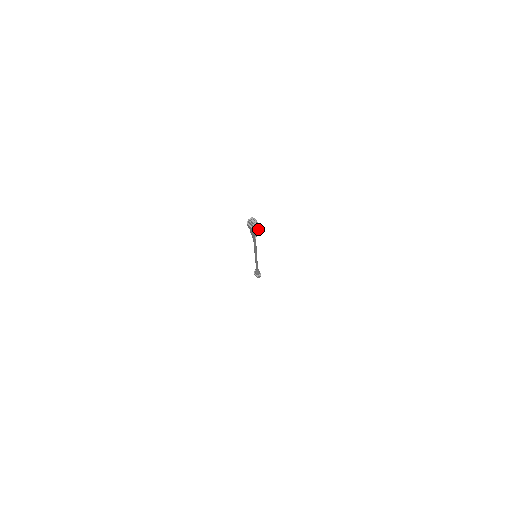
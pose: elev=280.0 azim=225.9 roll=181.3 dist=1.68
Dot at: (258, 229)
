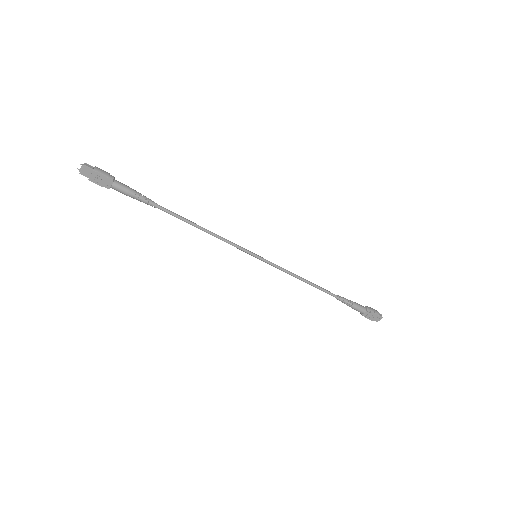
Dot at: (102, 171)
